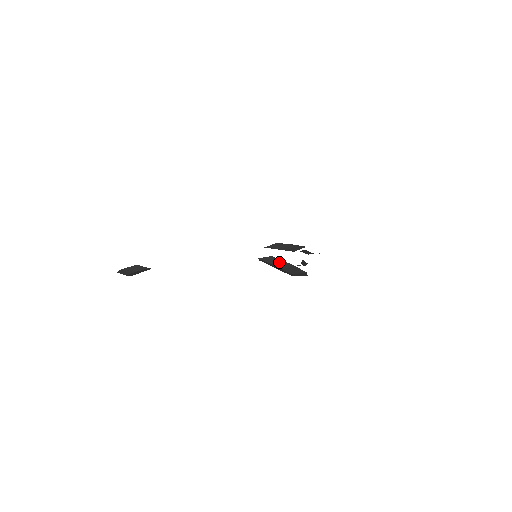
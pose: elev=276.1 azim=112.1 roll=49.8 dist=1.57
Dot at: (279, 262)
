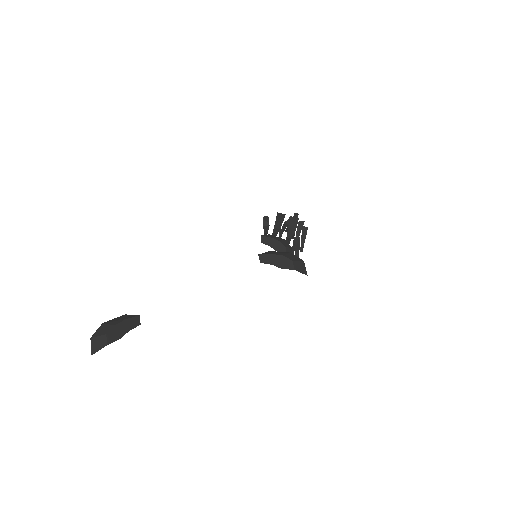
Dot at: (277, 253)
